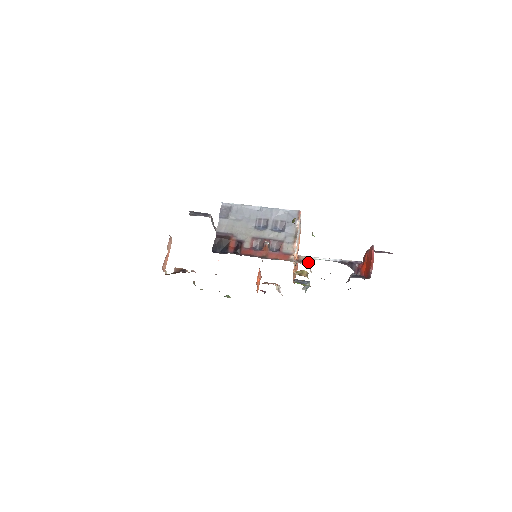
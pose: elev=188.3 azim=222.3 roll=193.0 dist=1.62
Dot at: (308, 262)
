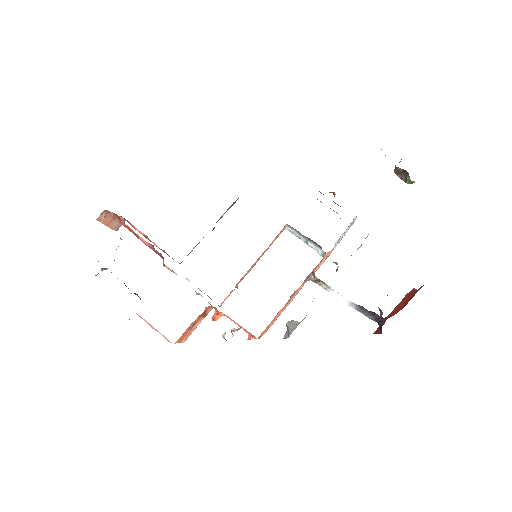
Dot at: occluded
